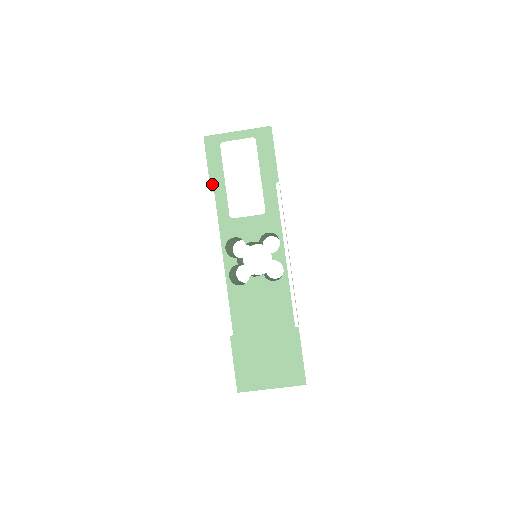
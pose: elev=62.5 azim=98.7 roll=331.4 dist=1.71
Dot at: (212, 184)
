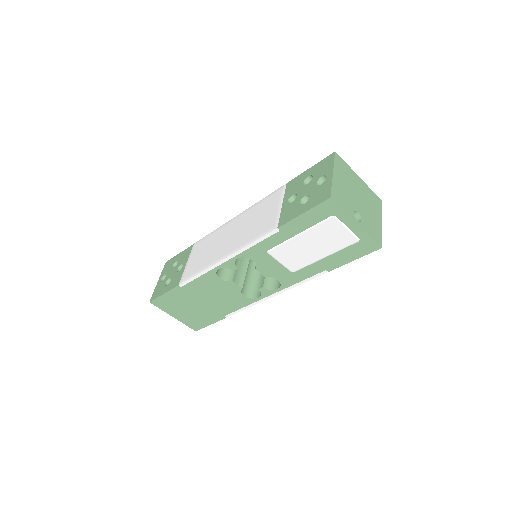
Dot at: (286, 226)
